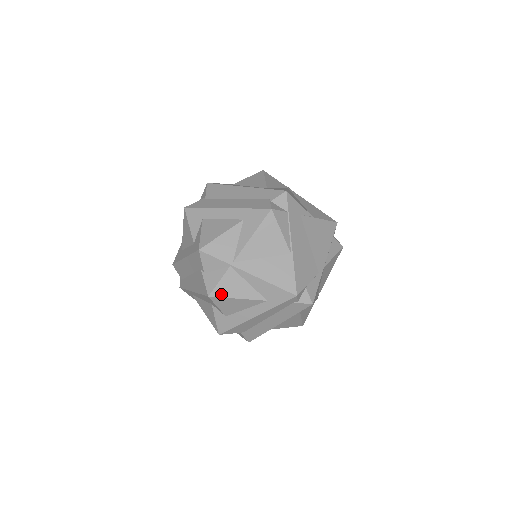
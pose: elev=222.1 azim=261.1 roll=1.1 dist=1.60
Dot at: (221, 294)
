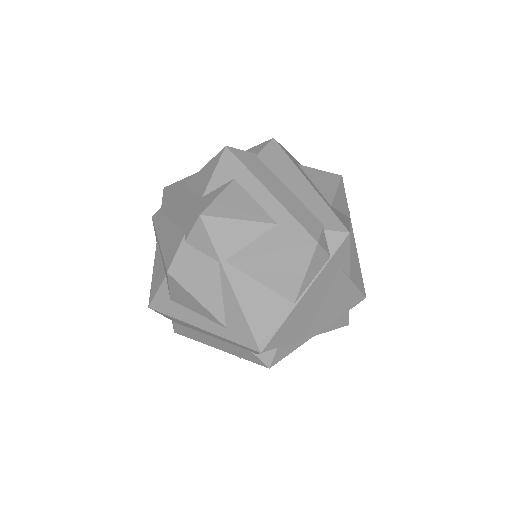
Dot at: (183, 281)
